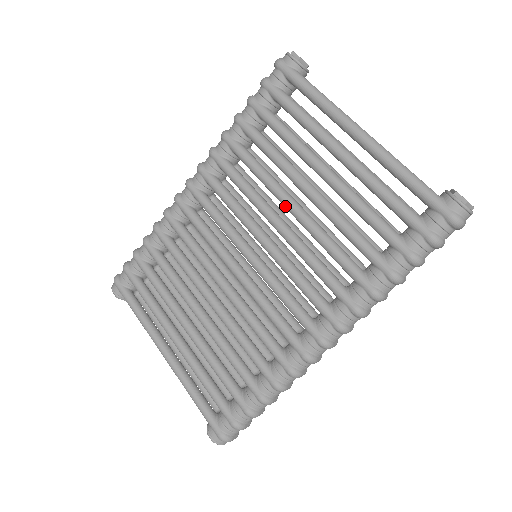
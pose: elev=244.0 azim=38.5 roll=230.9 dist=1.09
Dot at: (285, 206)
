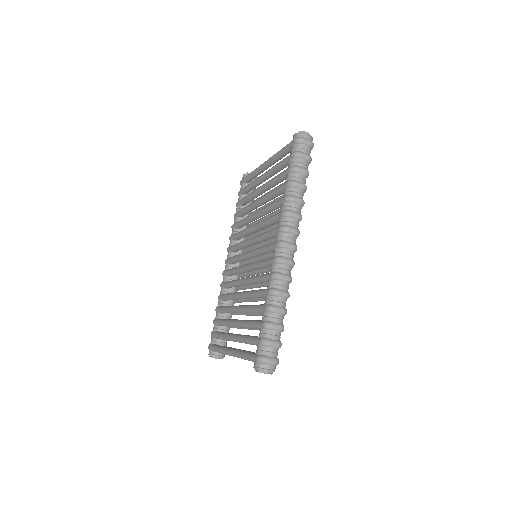
Dot at: (253, 218)
